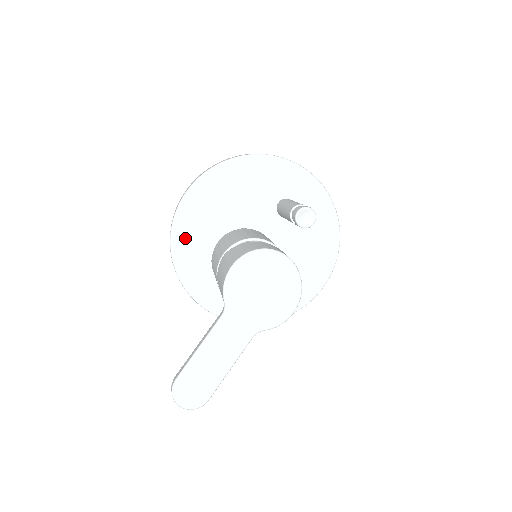
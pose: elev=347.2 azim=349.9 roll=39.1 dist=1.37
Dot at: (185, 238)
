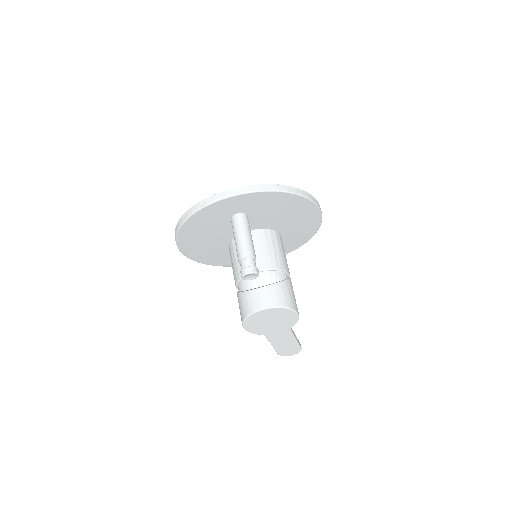
Dot at: (214, 260)
